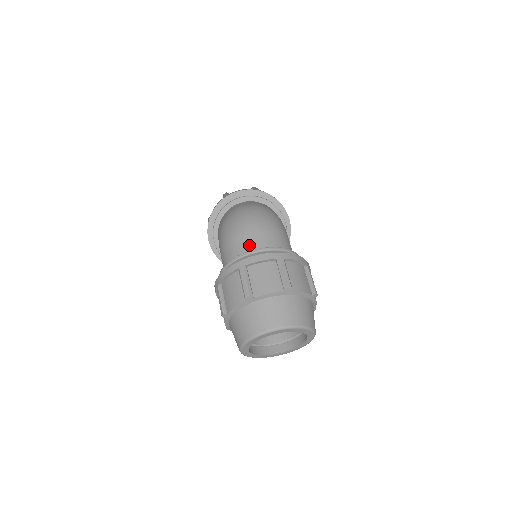
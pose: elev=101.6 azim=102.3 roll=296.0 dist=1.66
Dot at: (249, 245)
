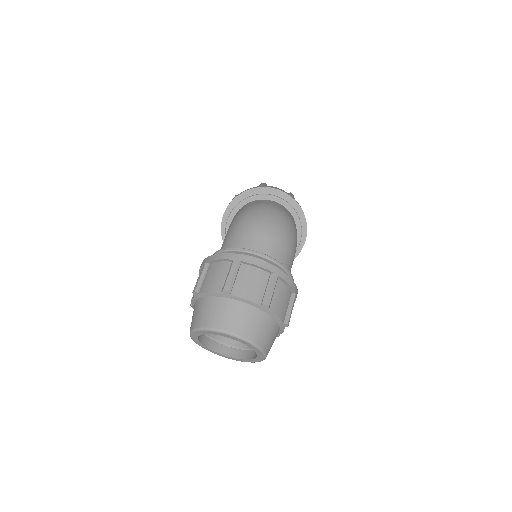
Dot at: (255, 244)
